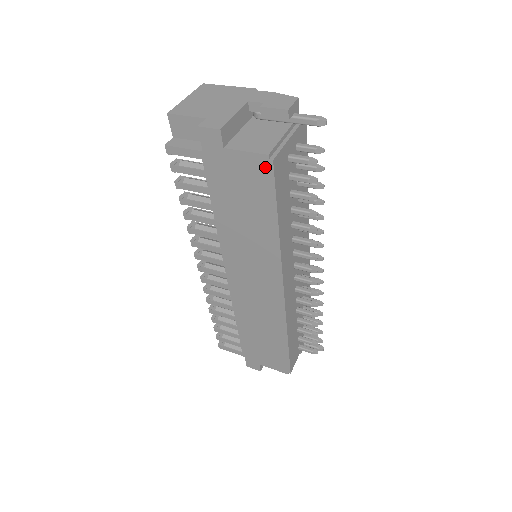
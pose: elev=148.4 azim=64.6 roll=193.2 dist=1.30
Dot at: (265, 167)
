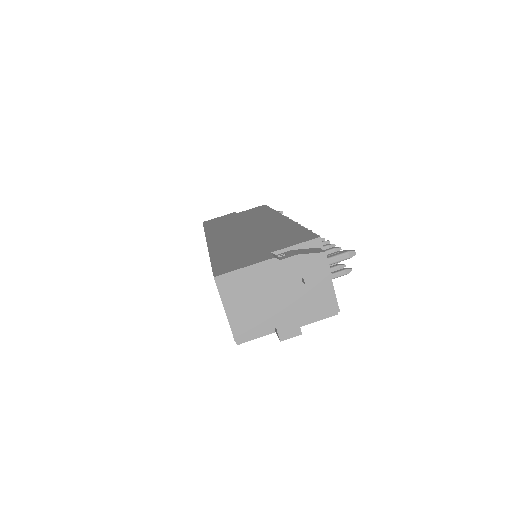
Dot at: occluded
